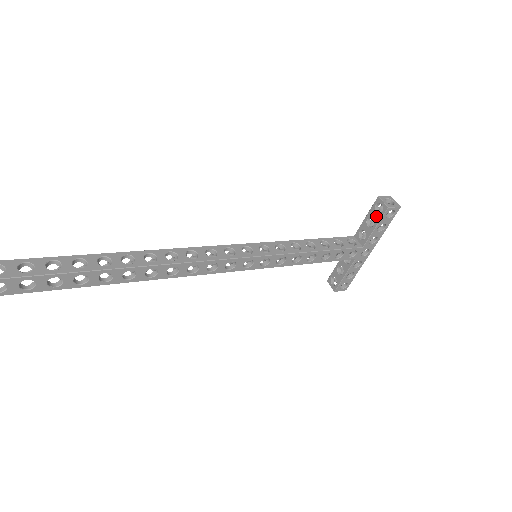
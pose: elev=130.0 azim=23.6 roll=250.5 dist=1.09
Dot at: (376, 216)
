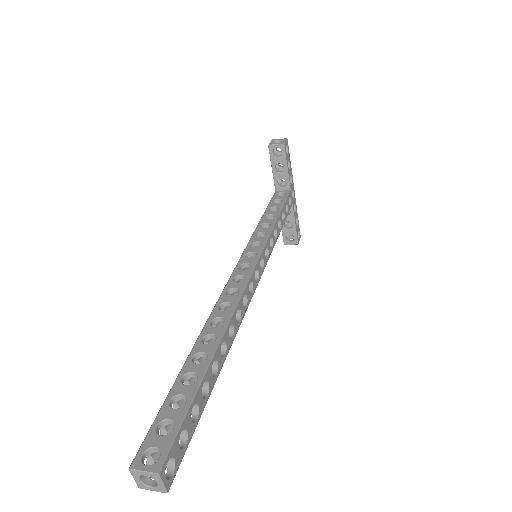
Dot at: (280, 159)
